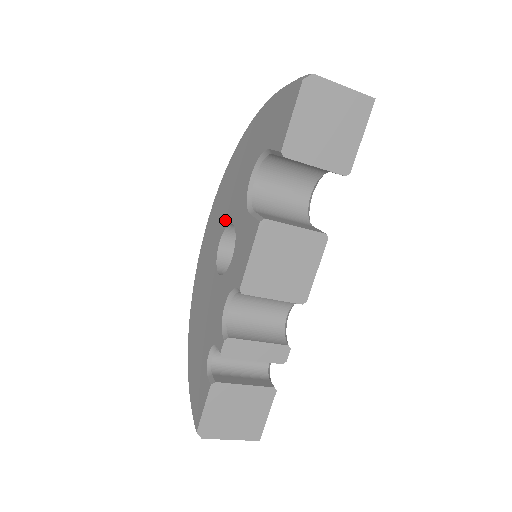
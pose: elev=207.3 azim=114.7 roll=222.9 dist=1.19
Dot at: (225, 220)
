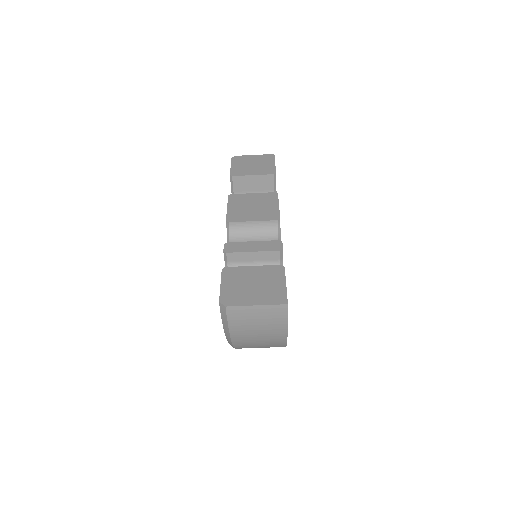
Dot at: occluded
